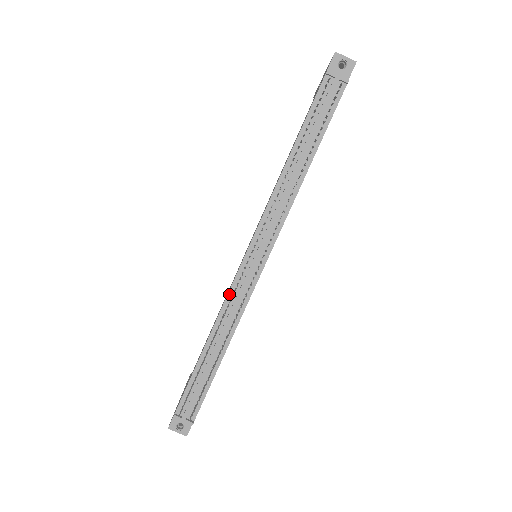
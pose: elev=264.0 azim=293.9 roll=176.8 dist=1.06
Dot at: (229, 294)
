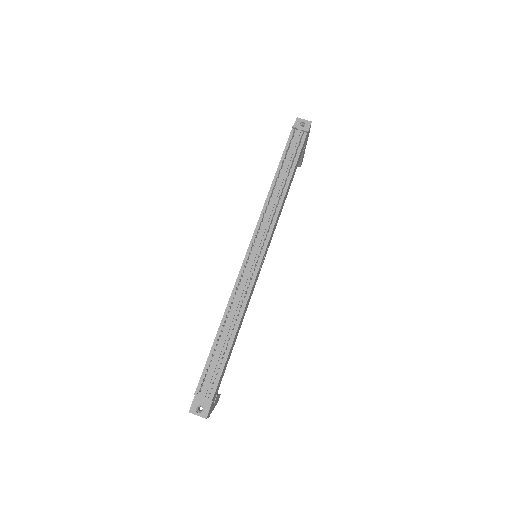
Dot at: (237, 281)
